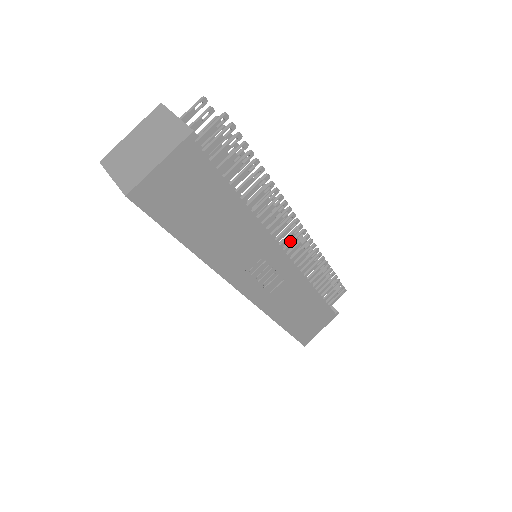
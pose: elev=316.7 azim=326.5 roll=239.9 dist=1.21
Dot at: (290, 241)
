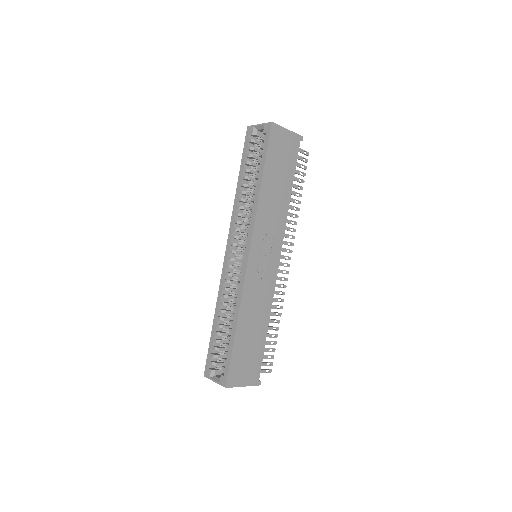
Dot at: (280, 262)
